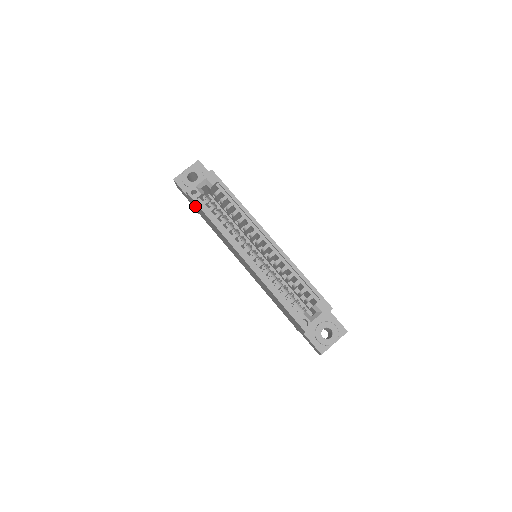
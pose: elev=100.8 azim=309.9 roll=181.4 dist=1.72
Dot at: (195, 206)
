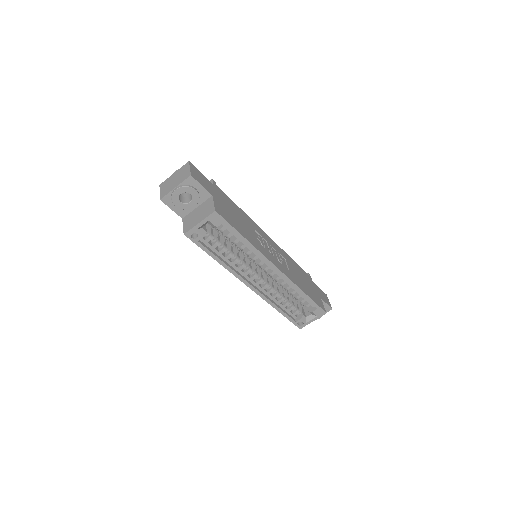
Dot at: occluded
